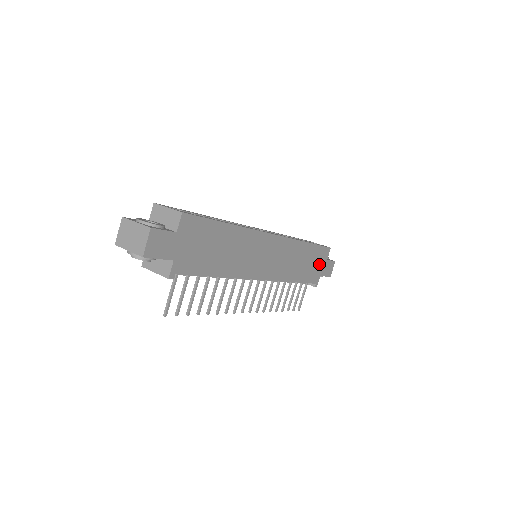
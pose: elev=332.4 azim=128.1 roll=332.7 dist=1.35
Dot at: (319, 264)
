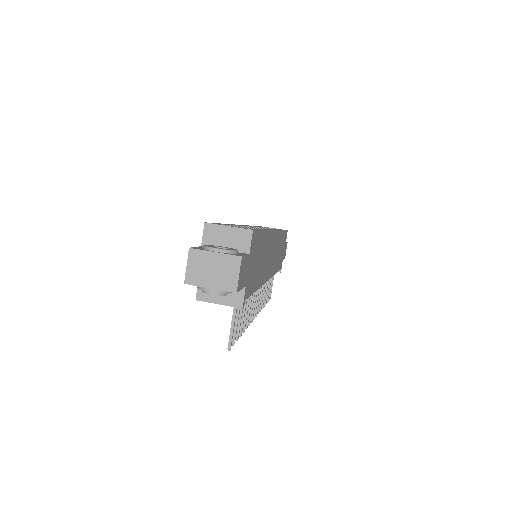
Dot at: (283, 249)
